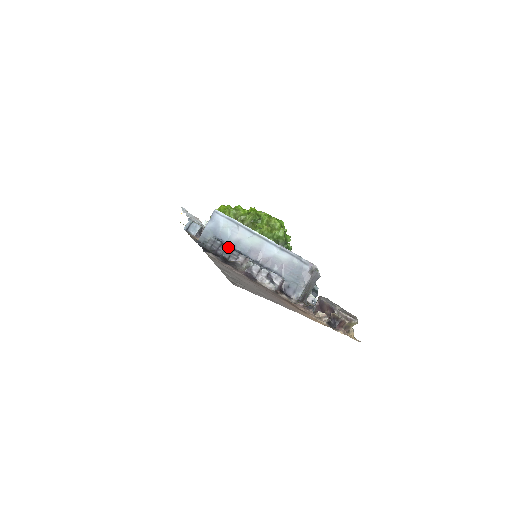
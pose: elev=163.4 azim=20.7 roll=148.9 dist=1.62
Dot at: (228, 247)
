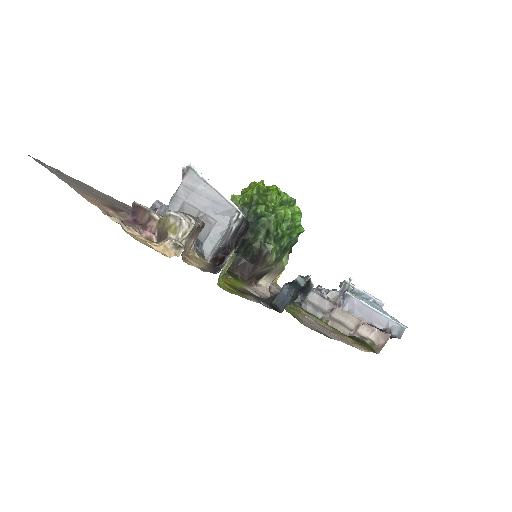
Dot at: occluded
